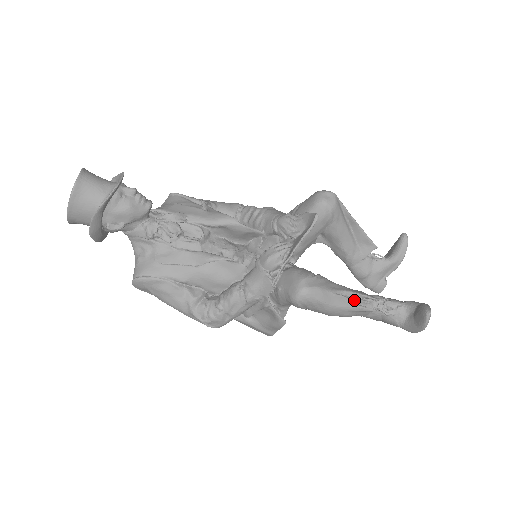
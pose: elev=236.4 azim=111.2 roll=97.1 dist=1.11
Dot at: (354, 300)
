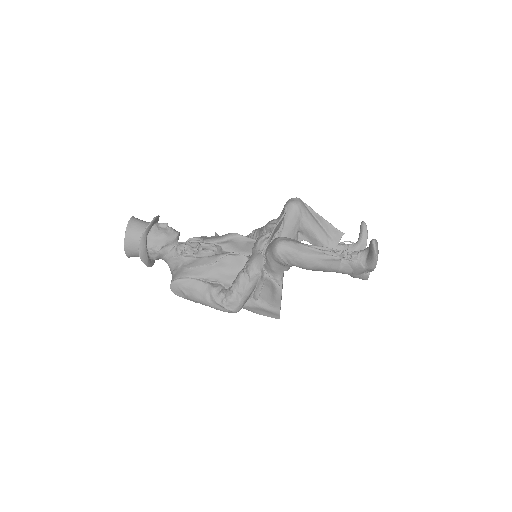
Dot at: (322, 250)
